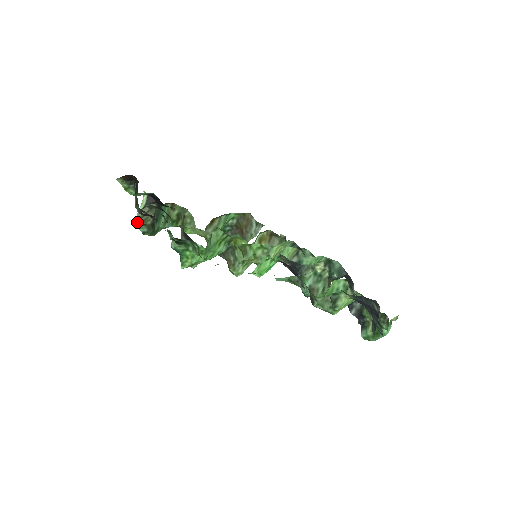
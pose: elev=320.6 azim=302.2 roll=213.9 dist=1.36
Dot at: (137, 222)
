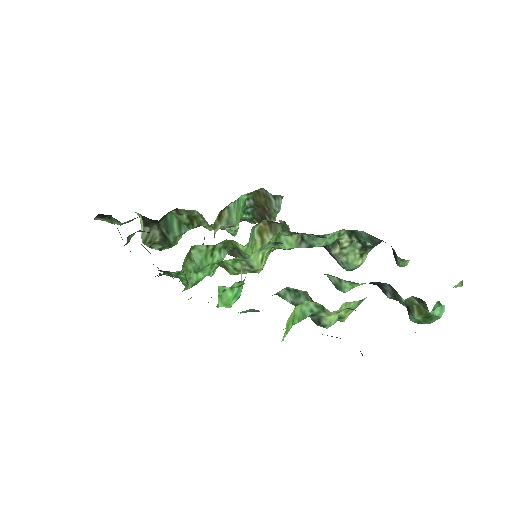
Dot at: (145, 244)
